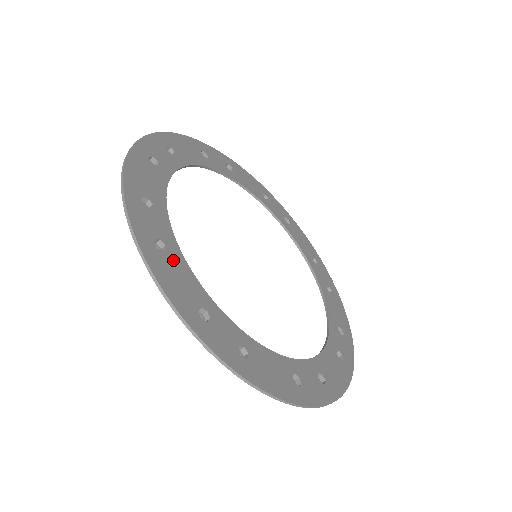
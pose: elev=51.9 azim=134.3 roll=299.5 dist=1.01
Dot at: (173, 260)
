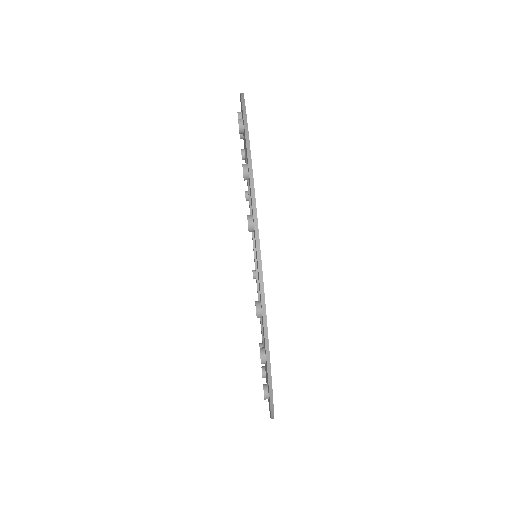
Dot at: occluded
